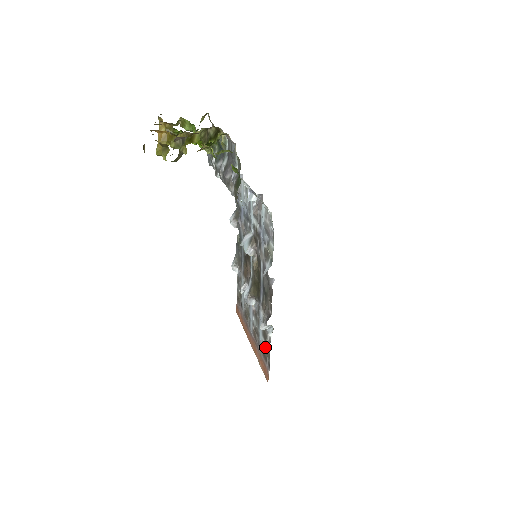
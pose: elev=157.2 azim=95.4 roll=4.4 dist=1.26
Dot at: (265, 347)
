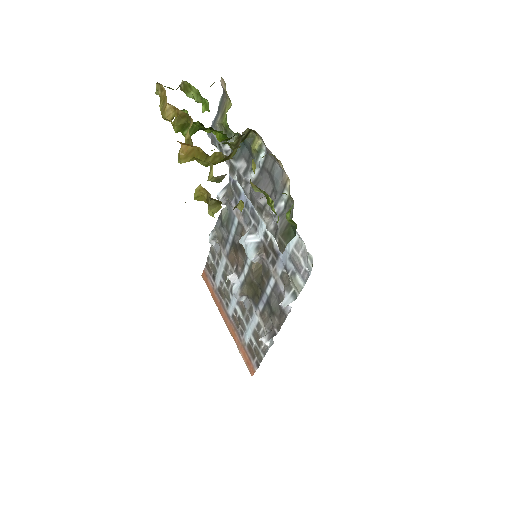
Dot at: (255, 347)
